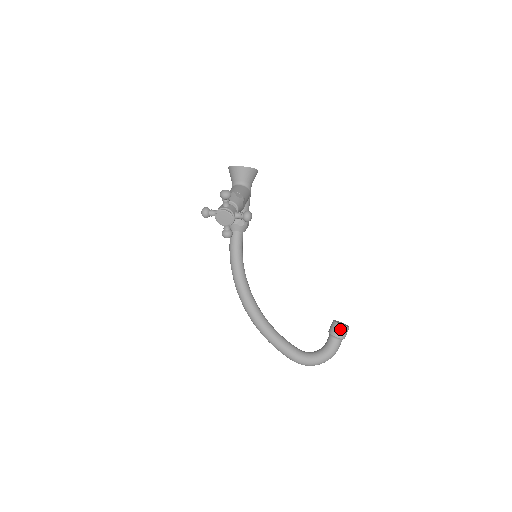
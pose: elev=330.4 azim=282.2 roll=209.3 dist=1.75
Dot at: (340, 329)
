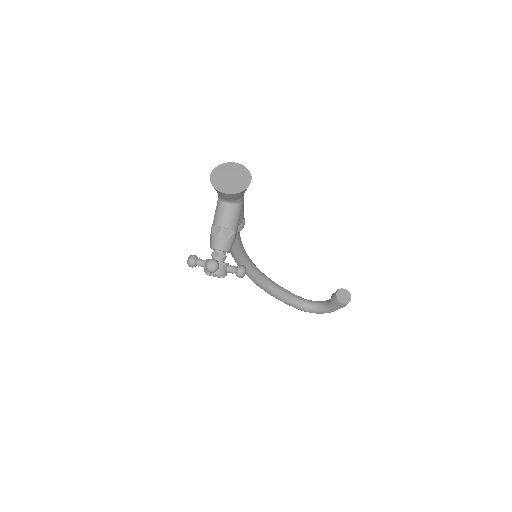
Dot at: (341, 305)
